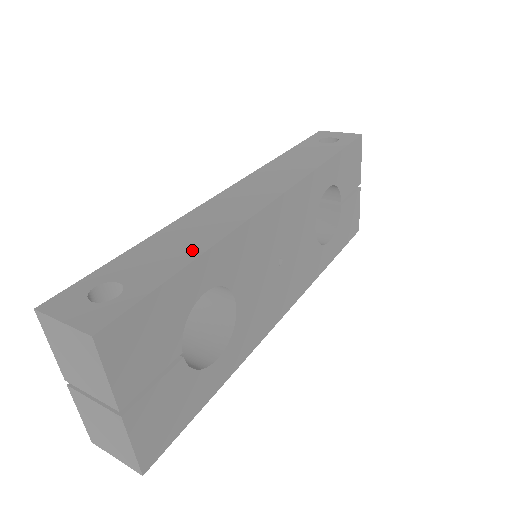
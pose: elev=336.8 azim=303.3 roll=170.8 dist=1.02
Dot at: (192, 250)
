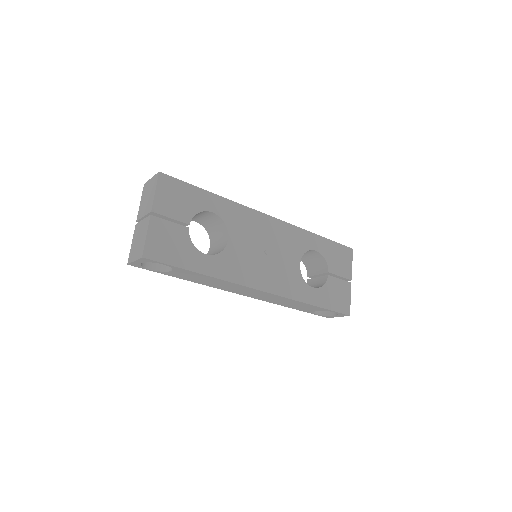
Dot at: occluded
